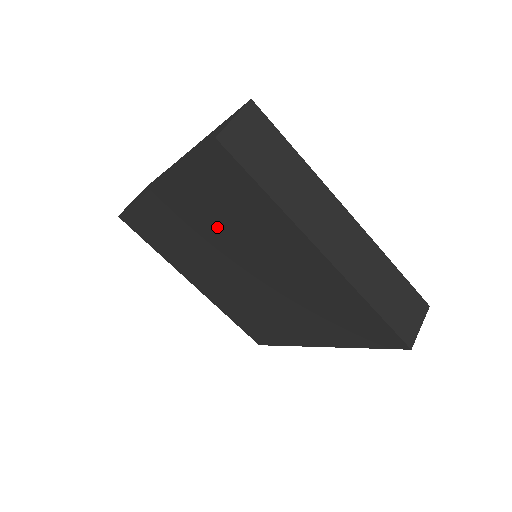
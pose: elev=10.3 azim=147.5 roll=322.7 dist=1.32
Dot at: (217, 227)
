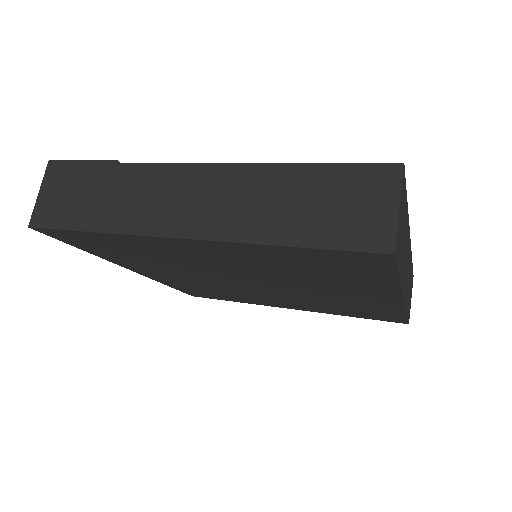
Dot at: (262, 270)
